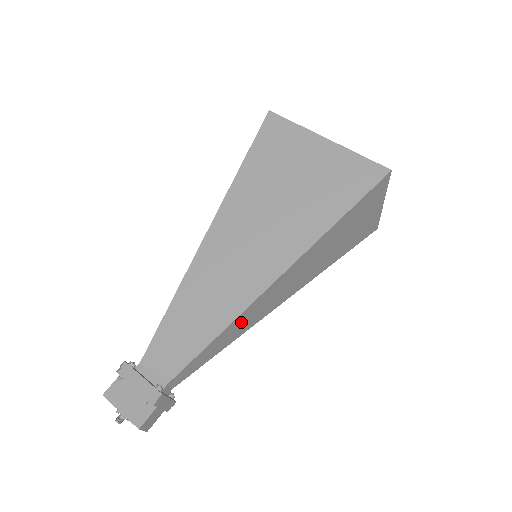
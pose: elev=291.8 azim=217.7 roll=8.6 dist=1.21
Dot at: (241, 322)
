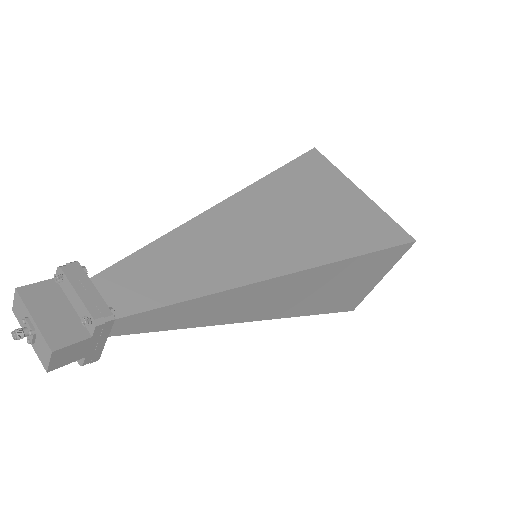
Dot at: (229, 302)
